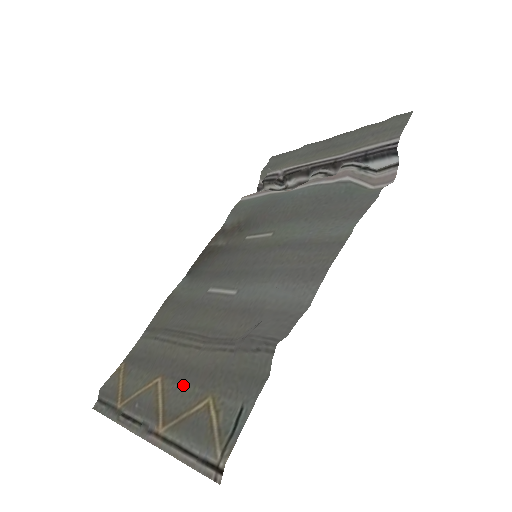
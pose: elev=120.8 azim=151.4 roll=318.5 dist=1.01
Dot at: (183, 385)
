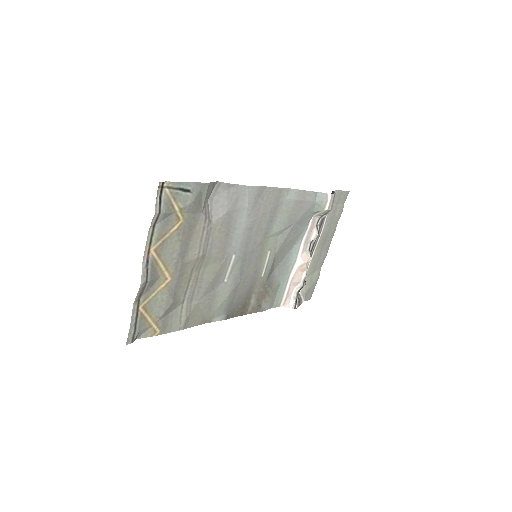
Dot at: (177, 253)
